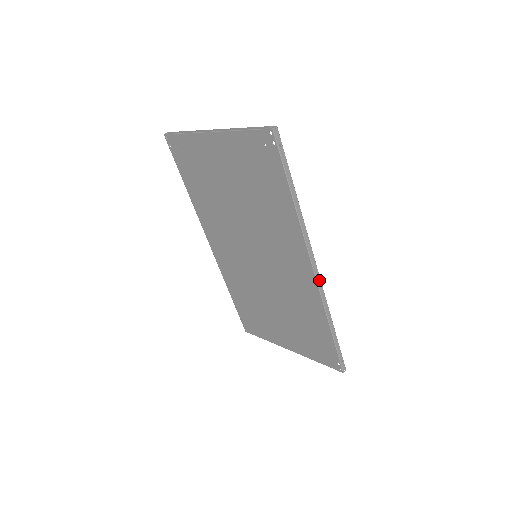
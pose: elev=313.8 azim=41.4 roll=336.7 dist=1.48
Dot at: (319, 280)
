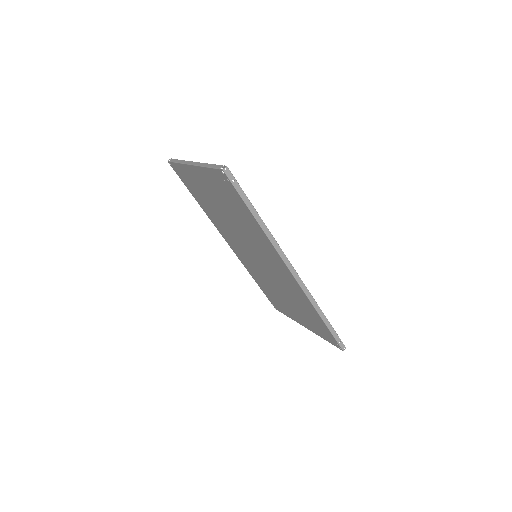
Dot at: (299, 280)
